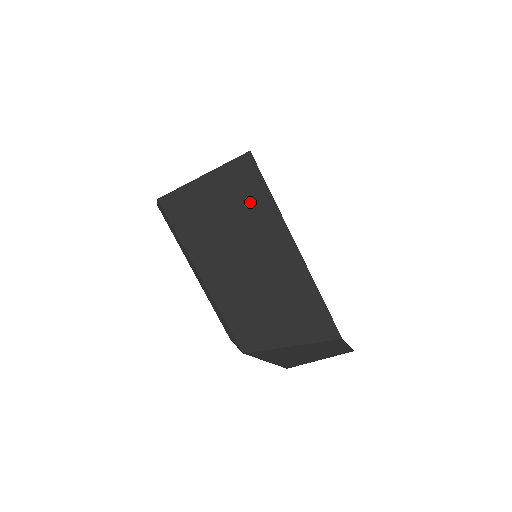
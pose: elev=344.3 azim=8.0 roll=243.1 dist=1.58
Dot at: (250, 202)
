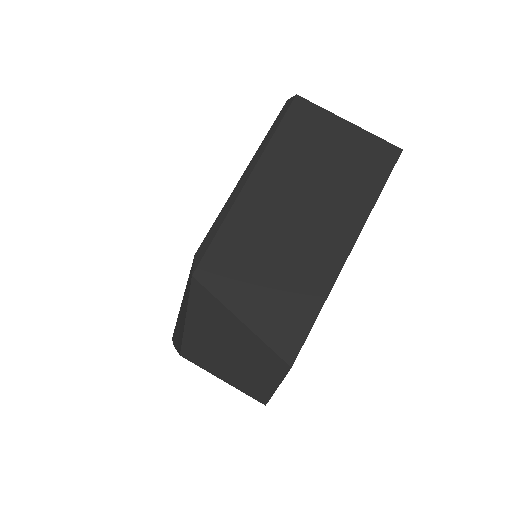
Dot at: (359, 178)
